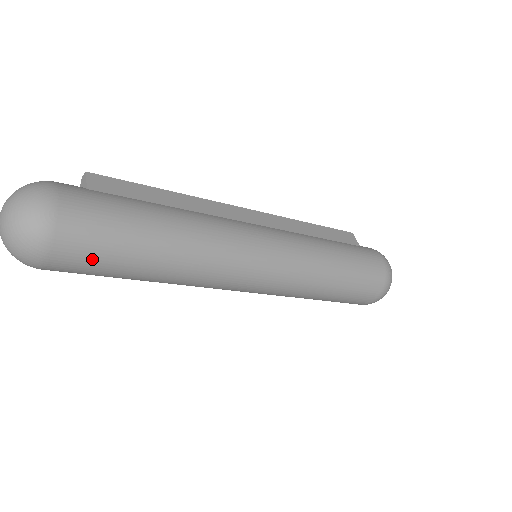
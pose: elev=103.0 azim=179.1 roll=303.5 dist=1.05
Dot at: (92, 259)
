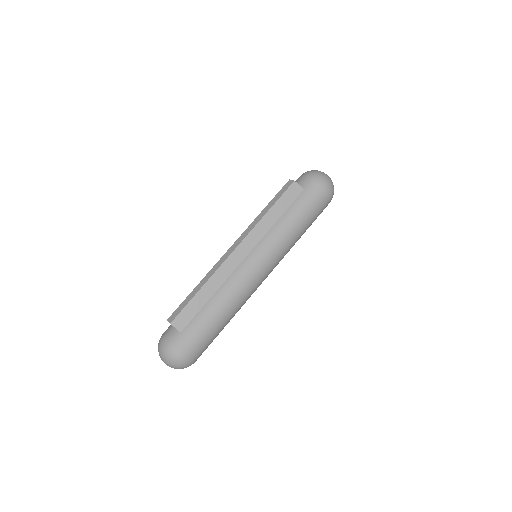
Dot at: occluded
